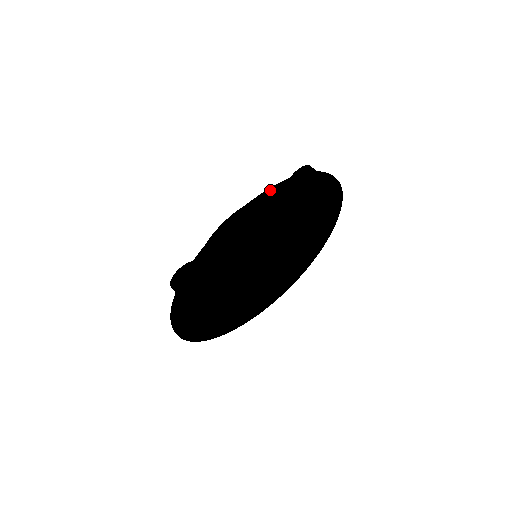
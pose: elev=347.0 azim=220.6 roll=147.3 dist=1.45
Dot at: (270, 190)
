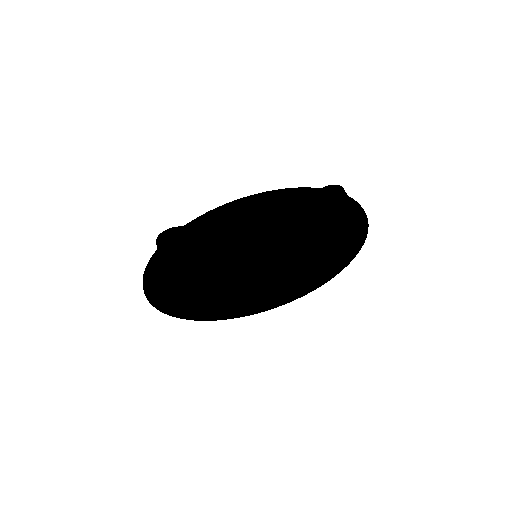
Dot at: (290, 190)
